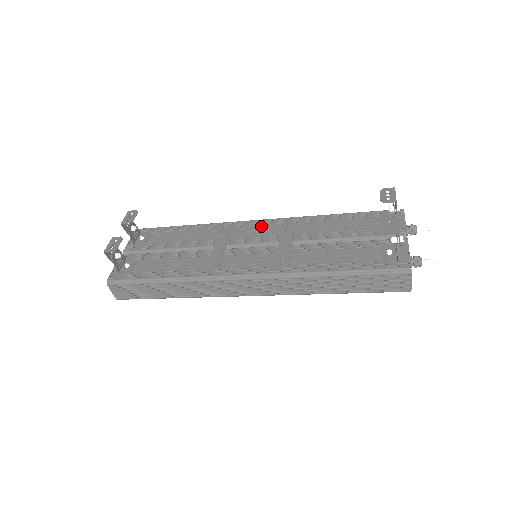
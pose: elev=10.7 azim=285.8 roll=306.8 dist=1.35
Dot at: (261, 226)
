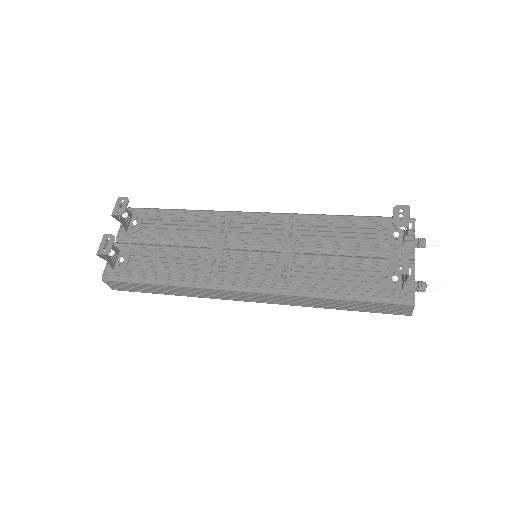
Dot at: (262, 222)
